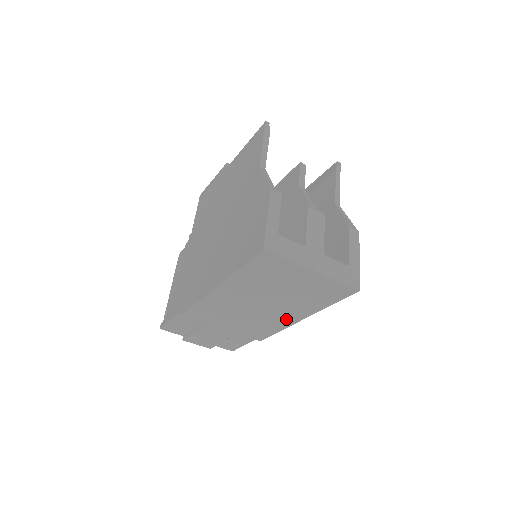
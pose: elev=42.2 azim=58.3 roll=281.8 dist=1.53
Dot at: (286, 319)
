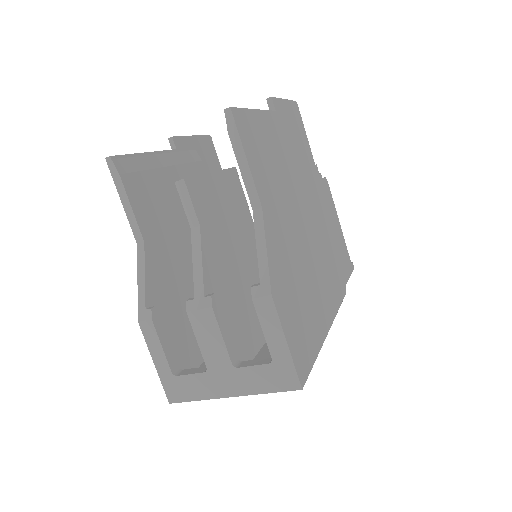
Dot at: occluded
